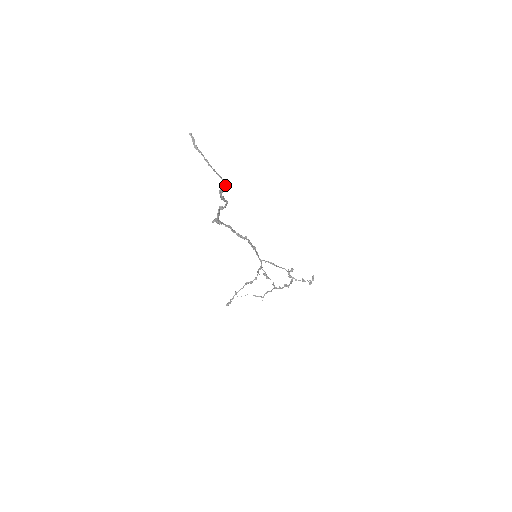
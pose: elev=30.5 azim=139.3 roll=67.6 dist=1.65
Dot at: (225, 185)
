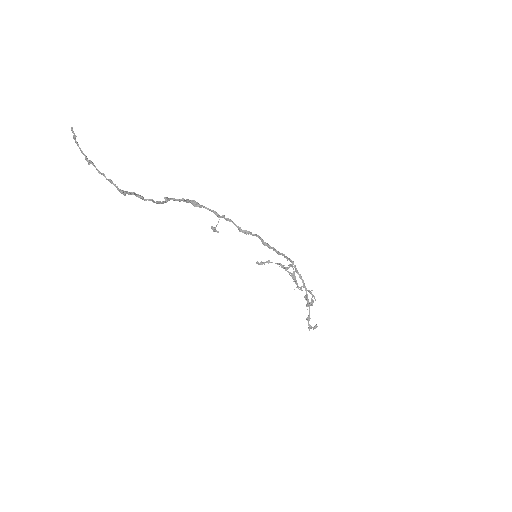
Dot at: (121, 193)
